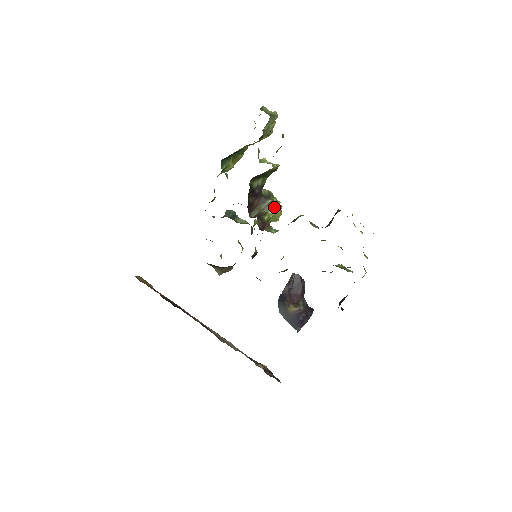
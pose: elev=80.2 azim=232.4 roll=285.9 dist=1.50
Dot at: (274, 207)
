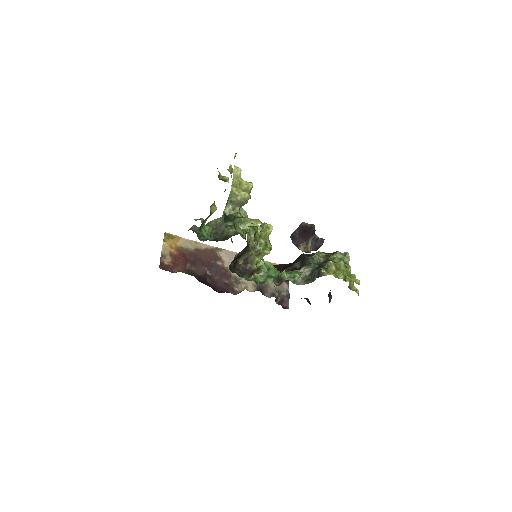
Dot at: (261, 255)
